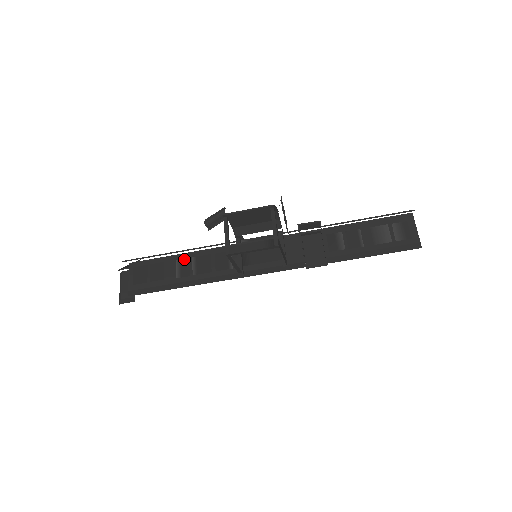
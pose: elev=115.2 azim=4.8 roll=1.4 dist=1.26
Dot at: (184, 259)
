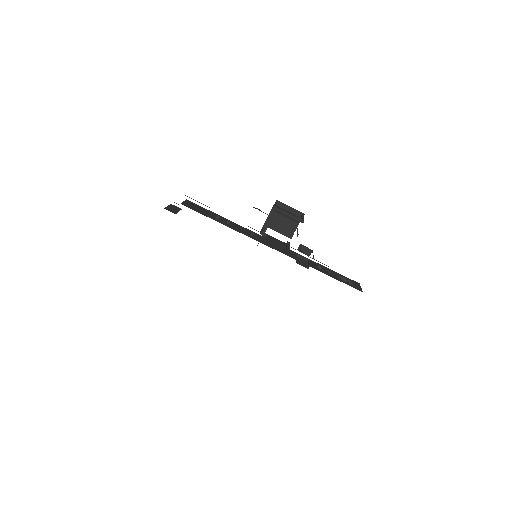
Dot at: (223, 218)
